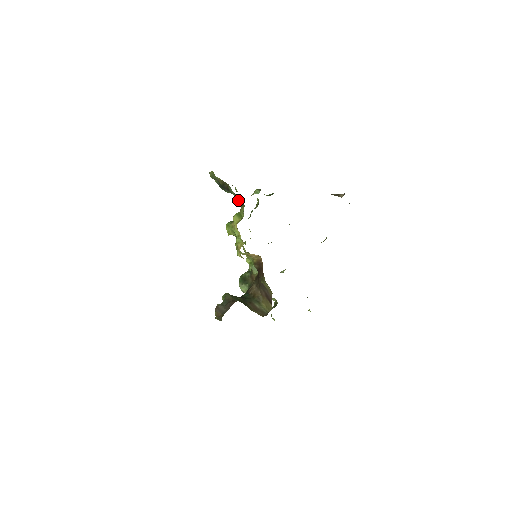
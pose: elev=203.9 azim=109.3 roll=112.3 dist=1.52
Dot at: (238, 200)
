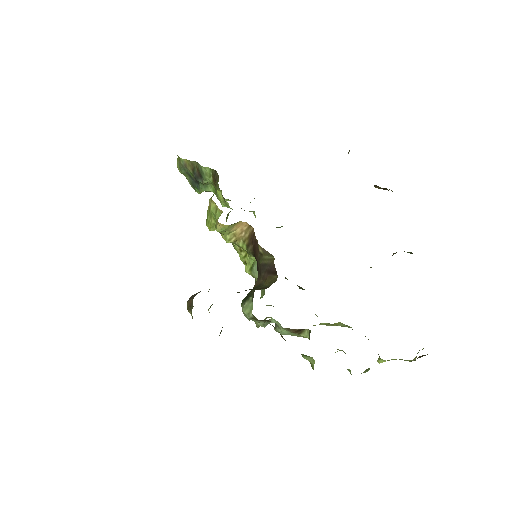
Dot at: (213, 181)
